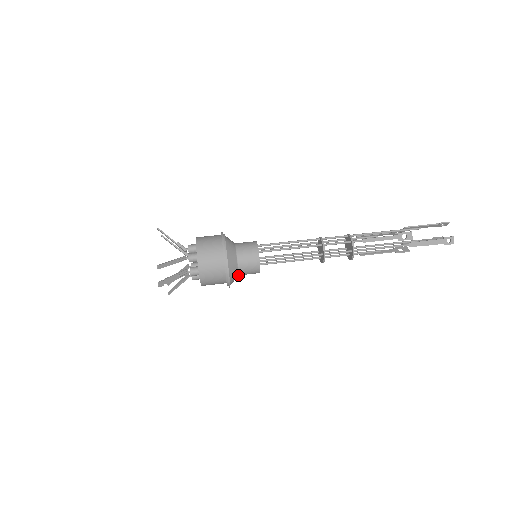
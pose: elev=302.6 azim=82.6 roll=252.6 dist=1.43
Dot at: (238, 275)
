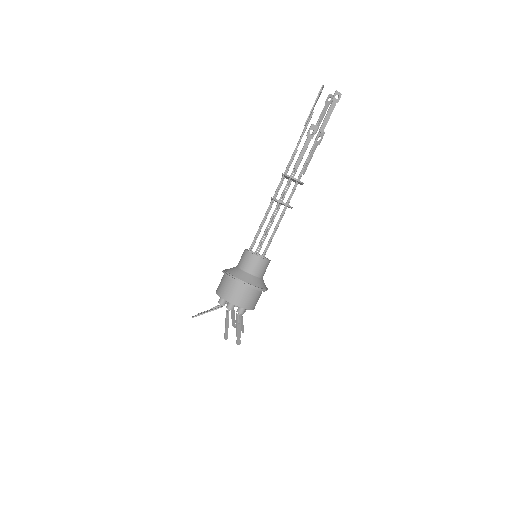
Dot at: (262, 278)
